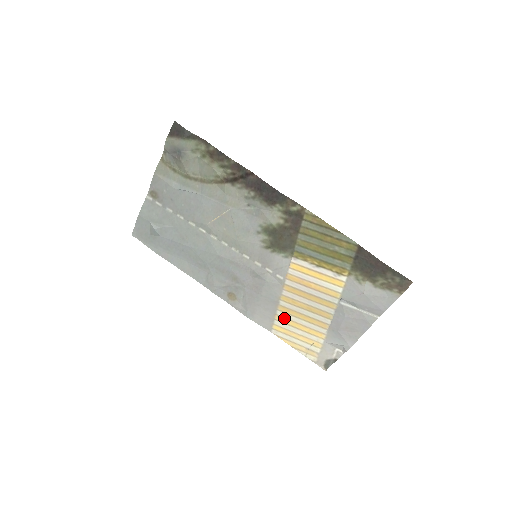
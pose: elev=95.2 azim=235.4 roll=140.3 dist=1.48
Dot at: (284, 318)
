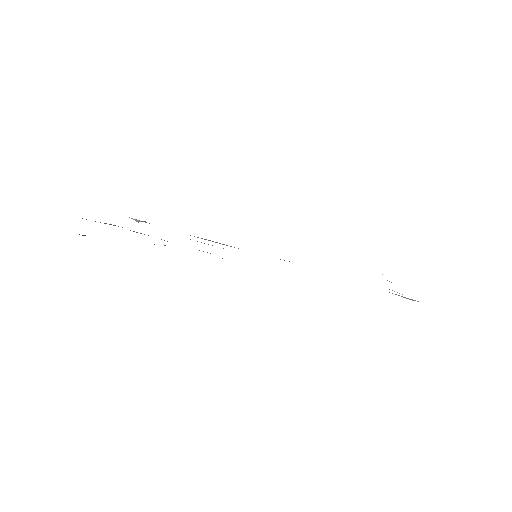
Dot at: occluded
